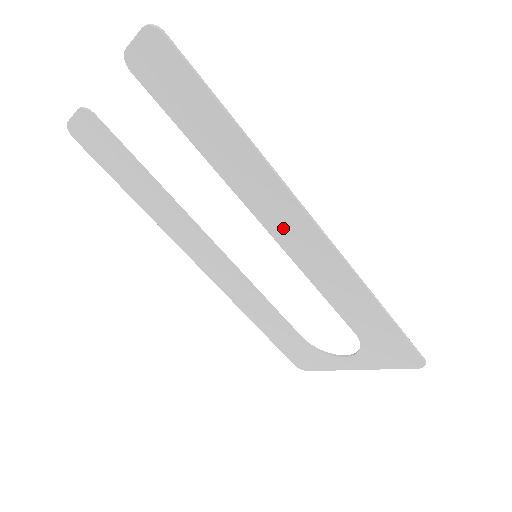
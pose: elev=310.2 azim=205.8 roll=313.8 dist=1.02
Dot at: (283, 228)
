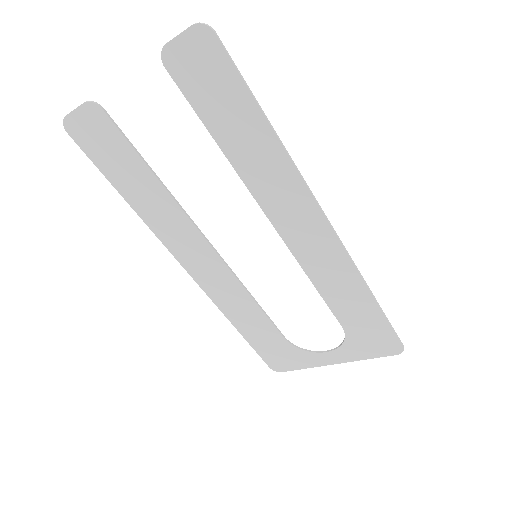
Dot at: (293, 226)
